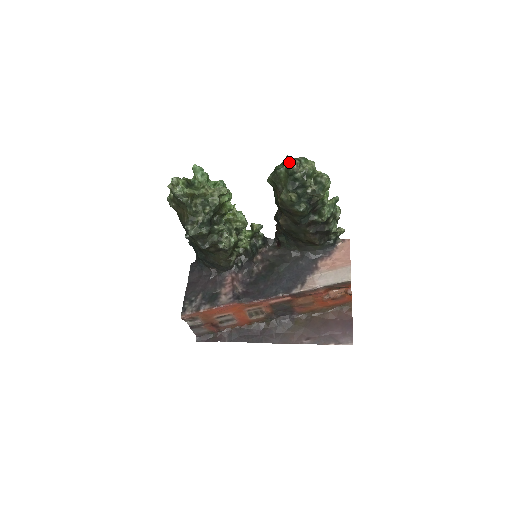
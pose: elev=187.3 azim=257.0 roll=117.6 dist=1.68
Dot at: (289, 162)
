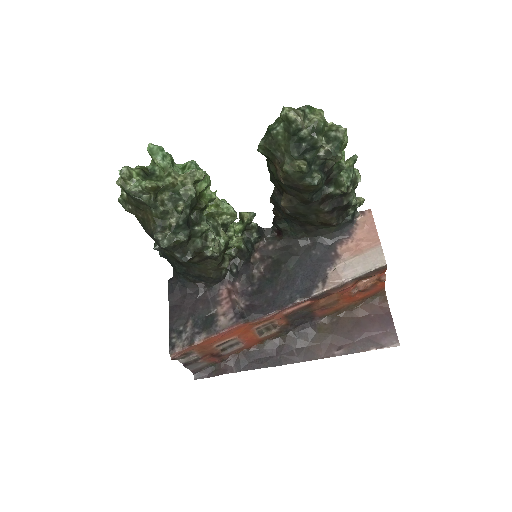
Dot at: (289, 115)
